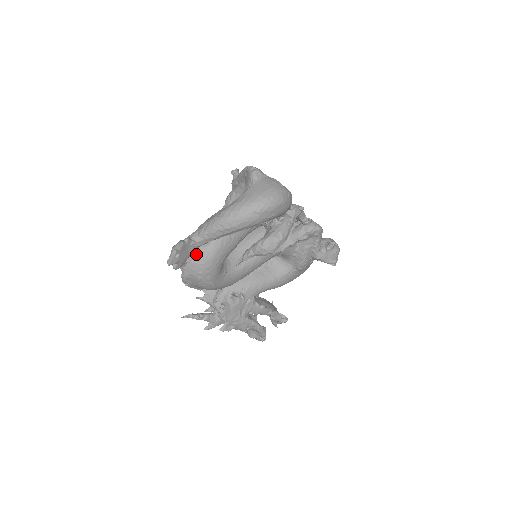
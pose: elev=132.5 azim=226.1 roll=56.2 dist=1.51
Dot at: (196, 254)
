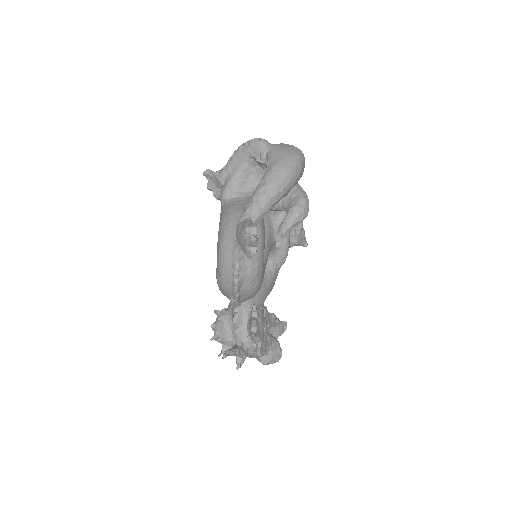
Dot at: occluded
